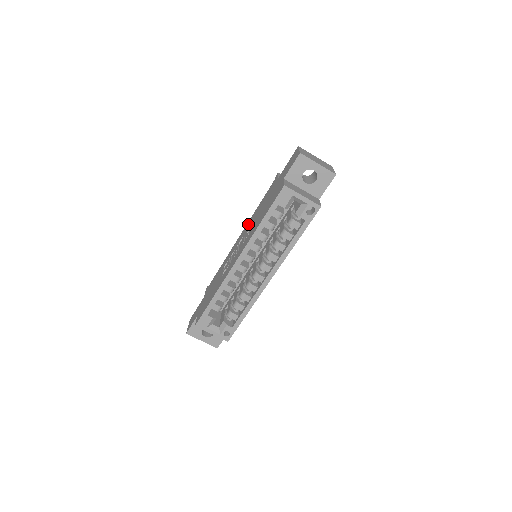
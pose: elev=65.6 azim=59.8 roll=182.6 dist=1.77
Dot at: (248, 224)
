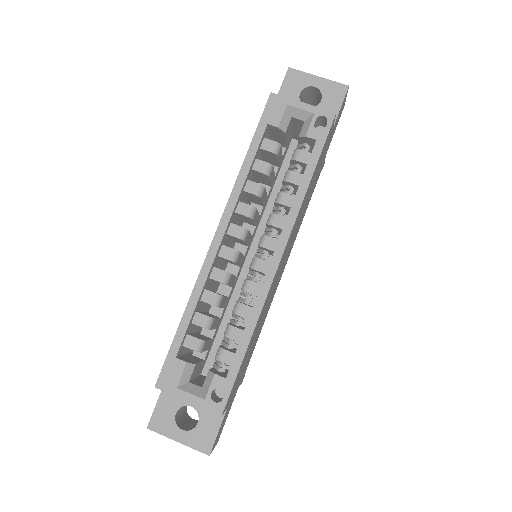
Dot at: occluded
